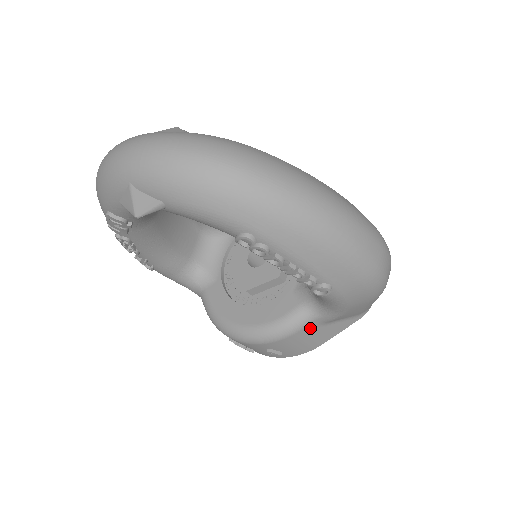
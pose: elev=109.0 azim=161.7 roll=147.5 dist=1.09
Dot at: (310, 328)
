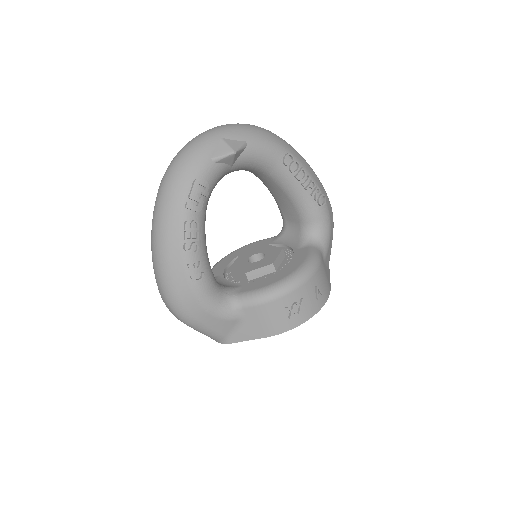
Dot at: (323, 261)
